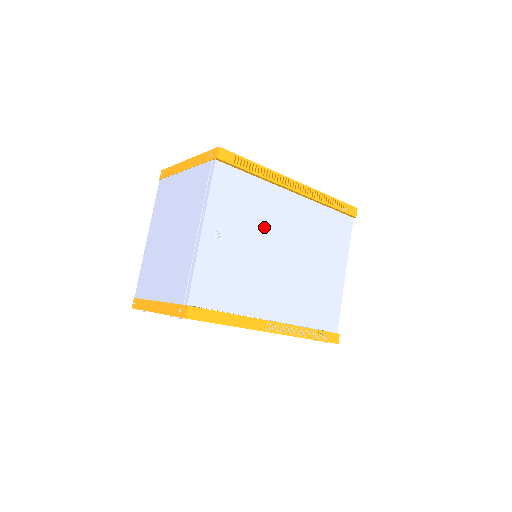
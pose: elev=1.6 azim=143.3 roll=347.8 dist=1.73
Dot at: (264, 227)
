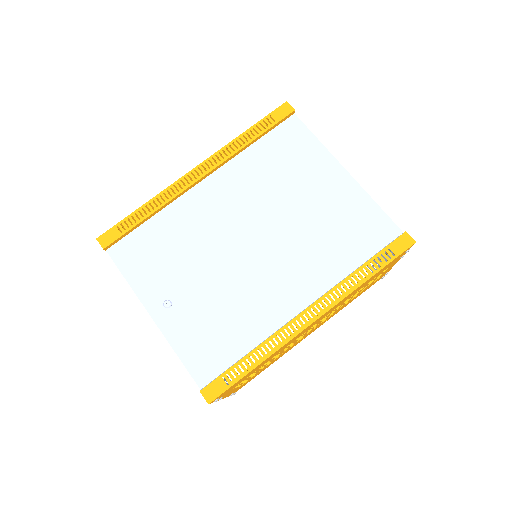
Dot at: (206, 243)
